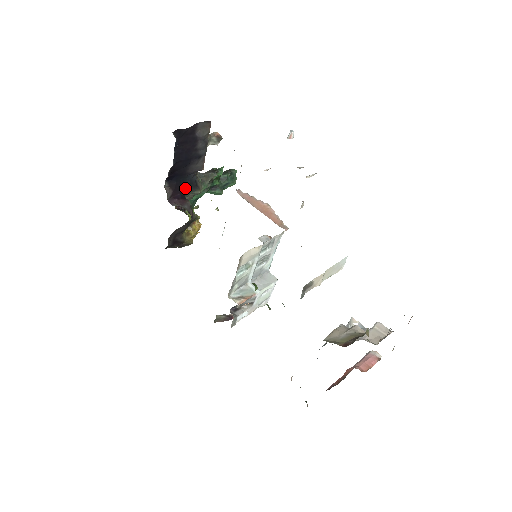
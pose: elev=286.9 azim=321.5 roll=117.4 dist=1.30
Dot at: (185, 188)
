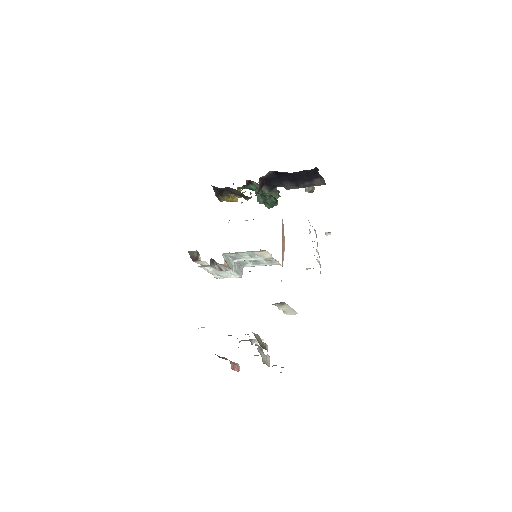
Dot at: (270, 184)
